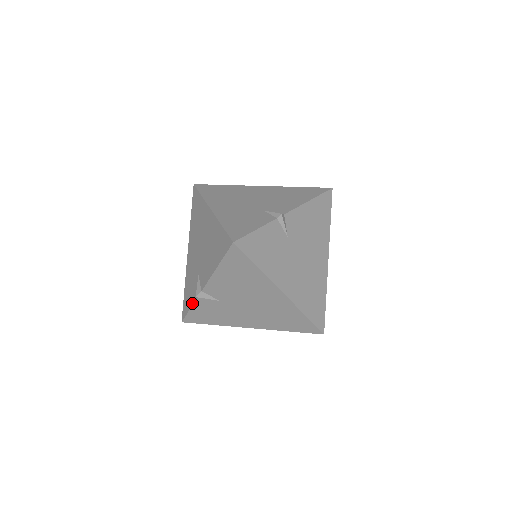
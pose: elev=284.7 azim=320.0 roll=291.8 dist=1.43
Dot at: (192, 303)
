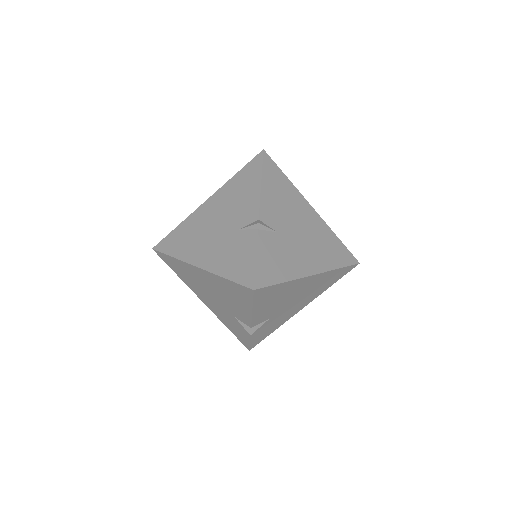
Dot at: (248, 337)
